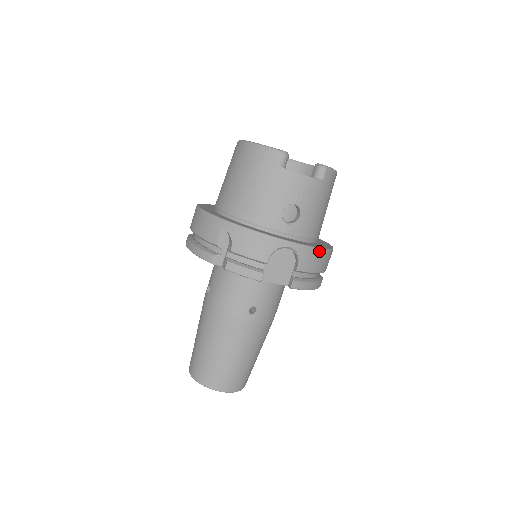
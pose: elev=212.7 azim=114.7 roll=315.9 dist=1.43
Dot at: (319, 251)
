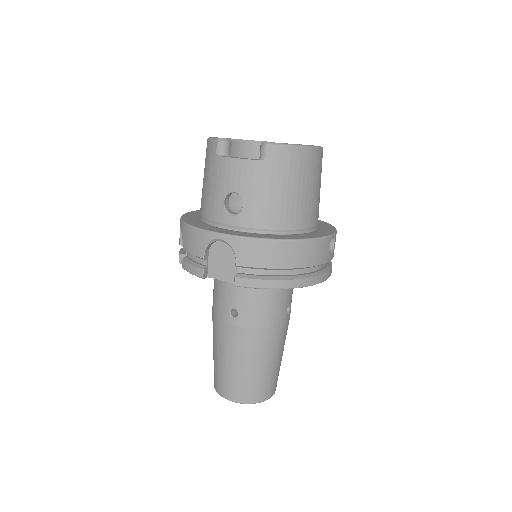
Dot at: (262, 242)
